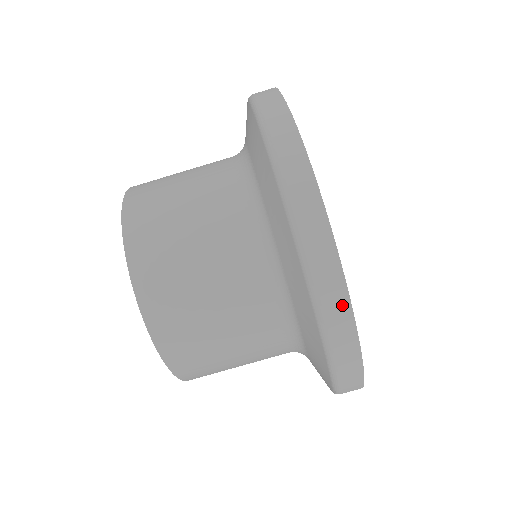
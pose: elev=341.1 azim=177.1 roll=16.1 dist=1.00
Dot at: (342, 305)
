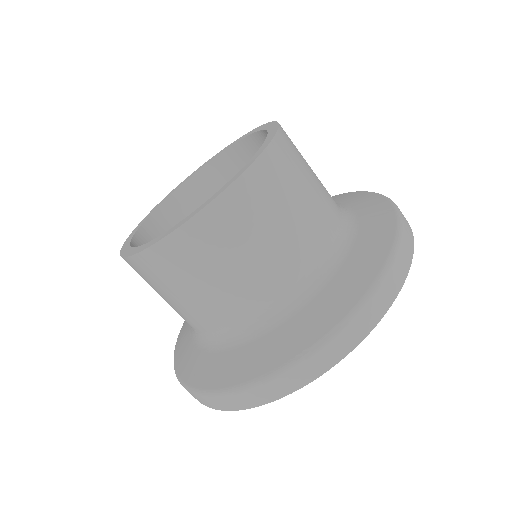
Dot at: (403, 272)
